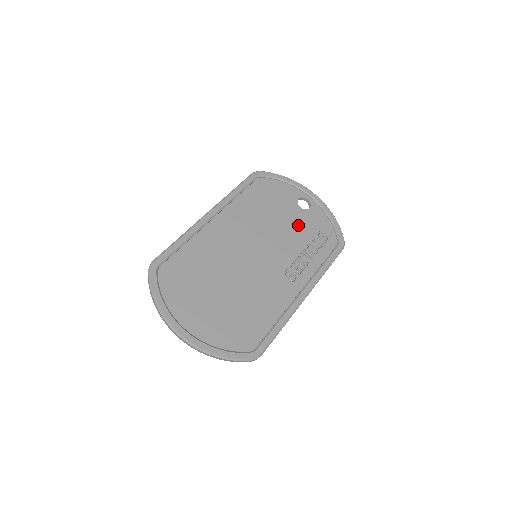
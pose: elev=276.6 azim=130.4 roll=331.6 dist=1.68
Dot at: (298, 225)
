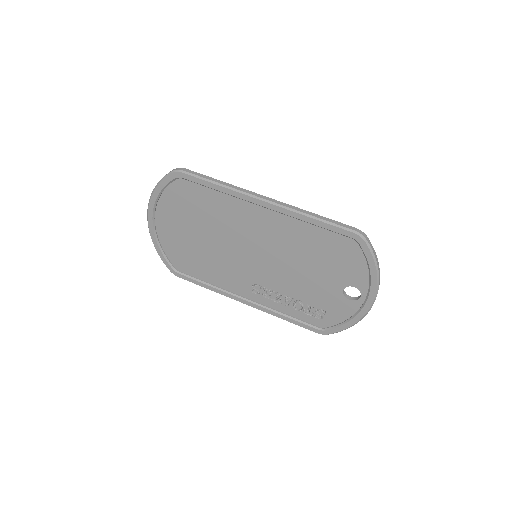
Dot at: (317, 290)
